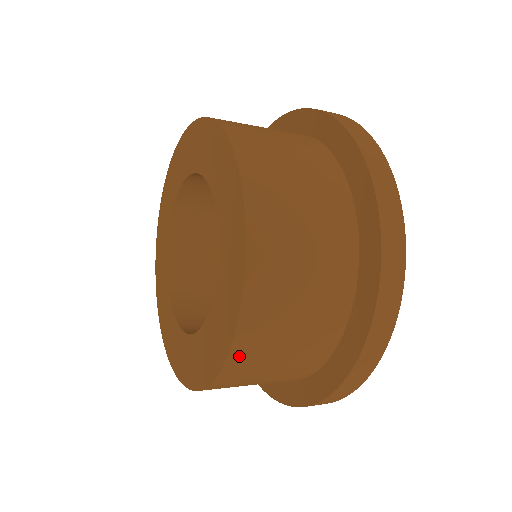
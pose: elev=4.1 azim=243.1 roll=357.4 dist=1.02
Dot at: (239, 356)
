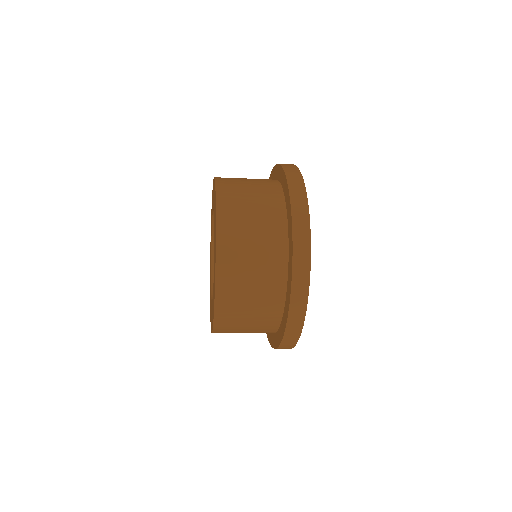
Dot at: (222, 288)
